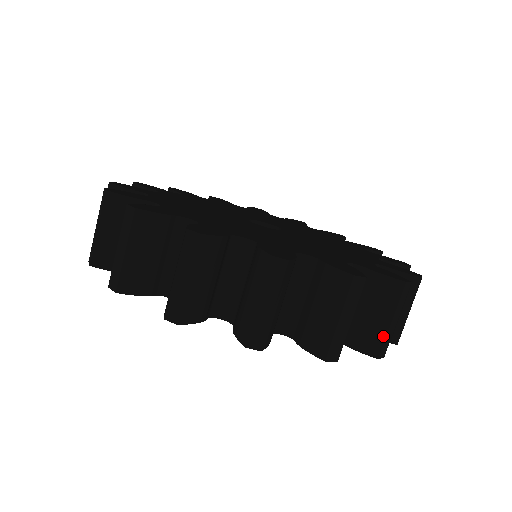
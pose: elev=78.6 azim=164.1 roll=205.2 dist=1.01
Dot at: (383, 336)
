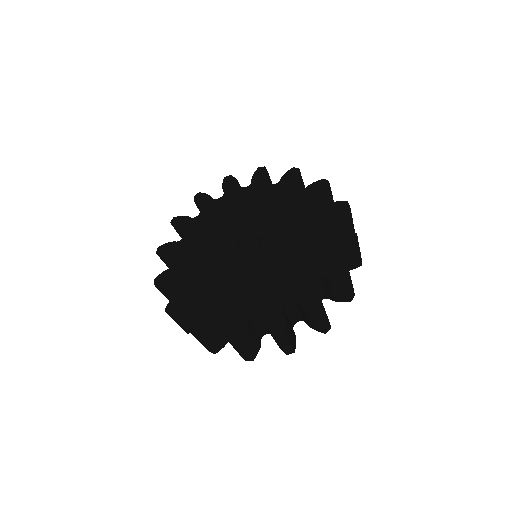
Dot at: (282, 349)
